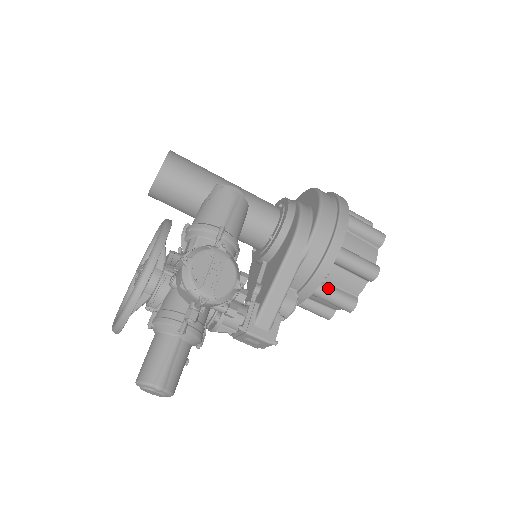
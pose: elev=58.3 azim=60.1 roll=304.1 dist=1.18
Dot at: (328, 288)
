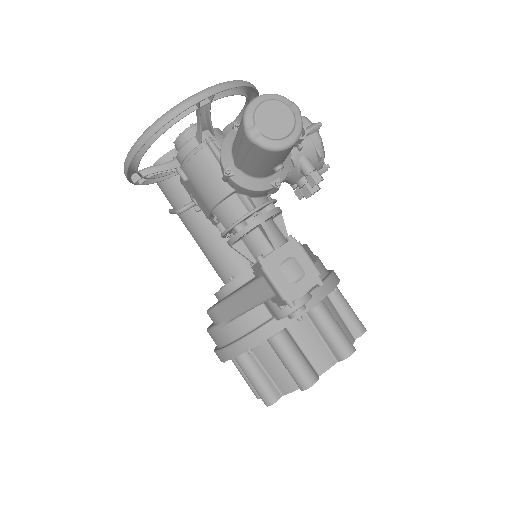
Dot at: (330, 313)
